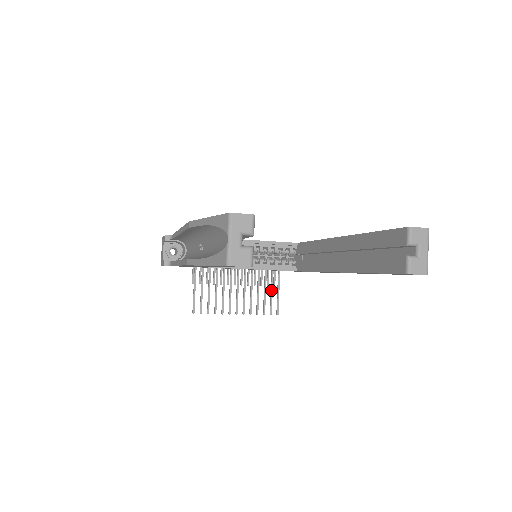
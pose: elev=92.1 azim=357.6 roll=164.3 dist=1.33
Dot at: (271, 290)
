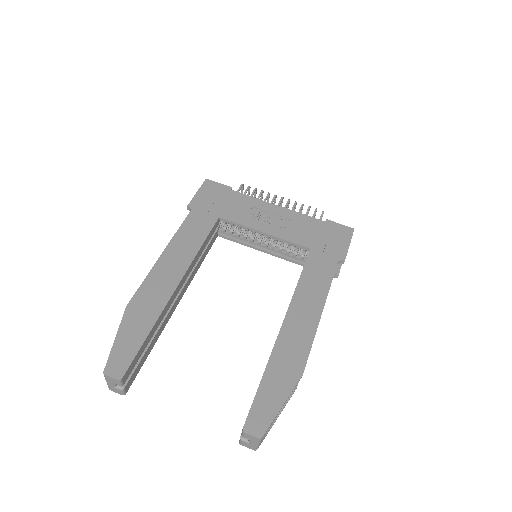
Dot at: occluded
